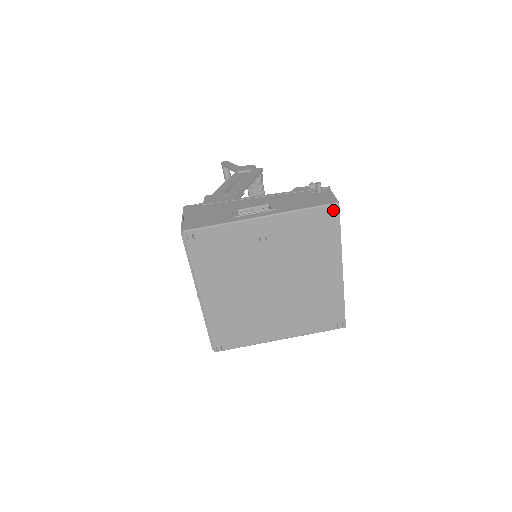
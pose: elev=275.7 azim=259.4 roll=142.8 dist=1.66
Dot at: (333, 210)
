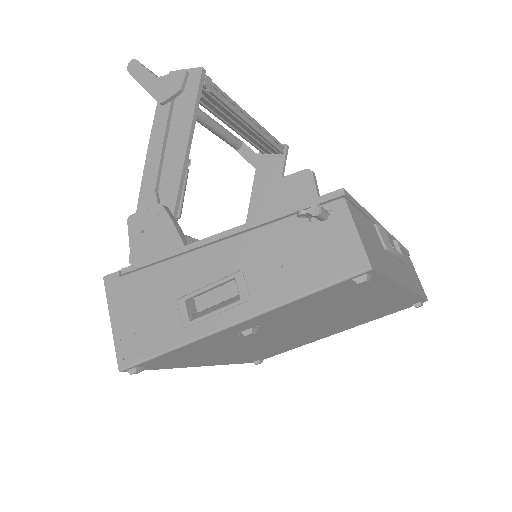
Dot at: (363, 282)
